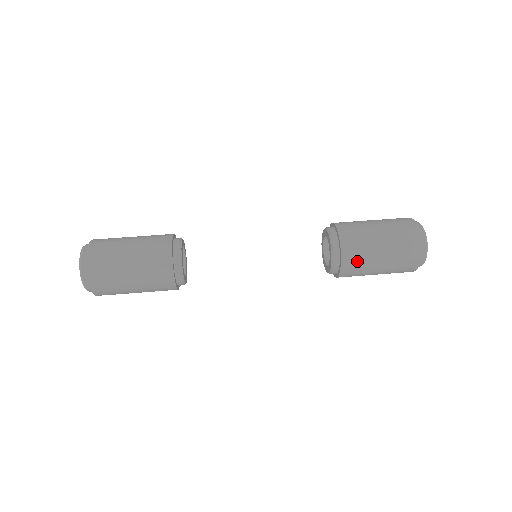
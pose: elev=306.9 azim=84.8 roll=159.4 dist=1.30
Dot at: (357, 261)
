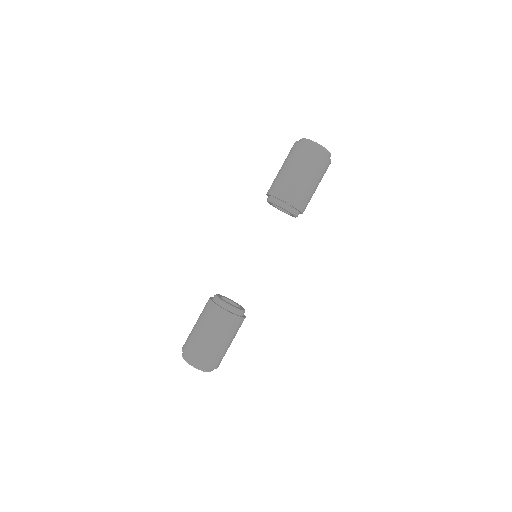
Dot at: (306, 201)
